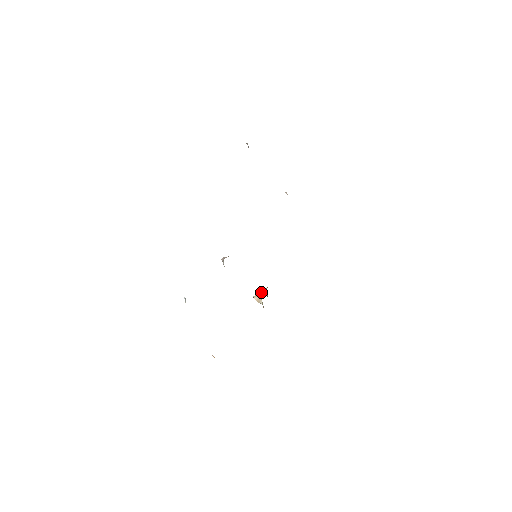
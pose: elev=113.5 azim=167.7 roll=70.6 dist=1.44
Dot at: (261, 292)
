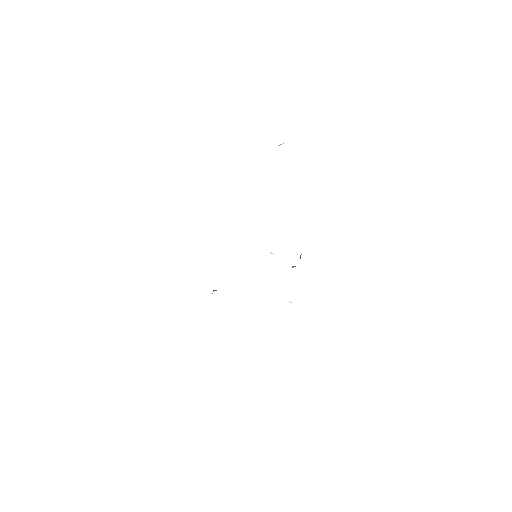
Dot at: occluded
